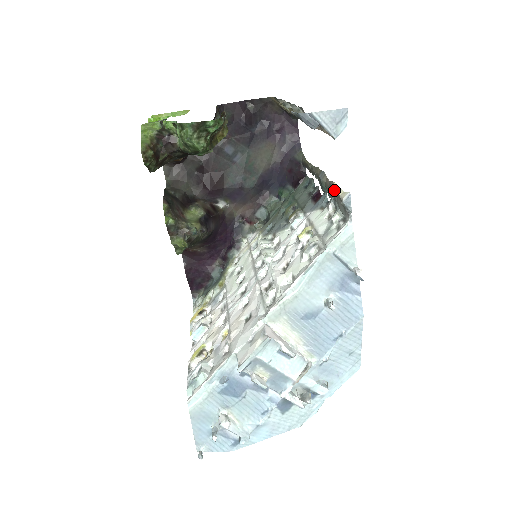
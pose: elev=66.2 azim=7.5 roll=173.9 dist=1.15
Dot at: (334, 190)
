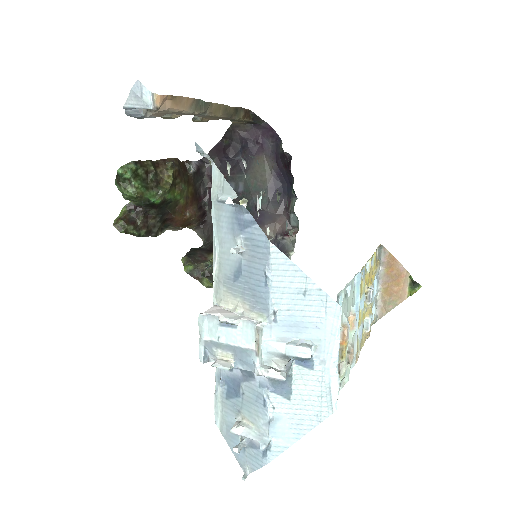
Dot at: occluded
